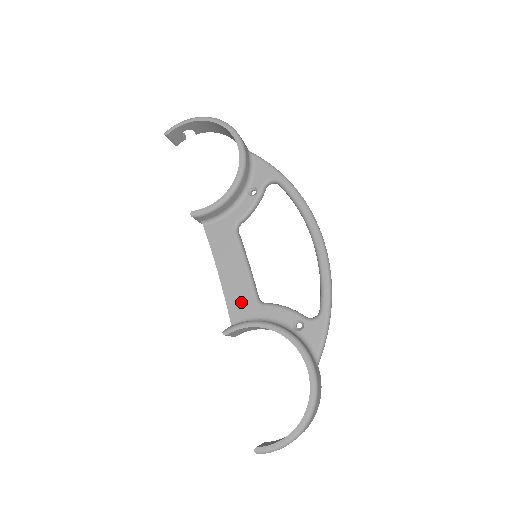
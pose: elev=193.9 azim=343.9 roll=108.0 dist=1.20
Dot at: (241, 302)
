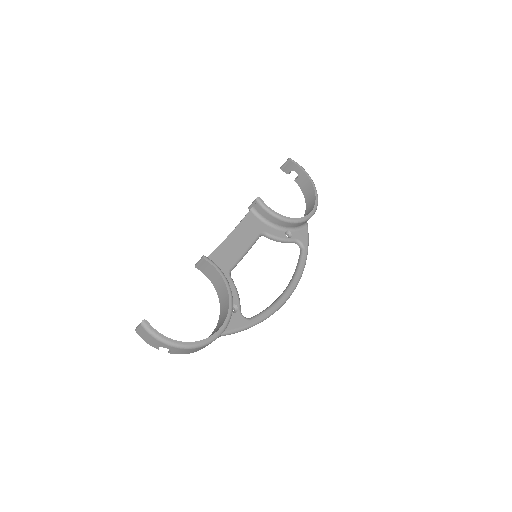
Dot at: (222, 260)
